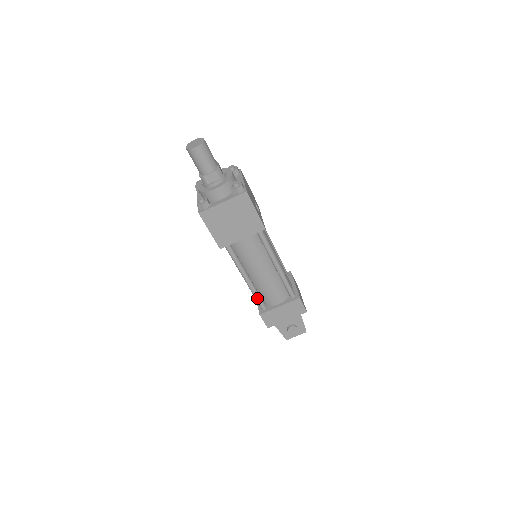
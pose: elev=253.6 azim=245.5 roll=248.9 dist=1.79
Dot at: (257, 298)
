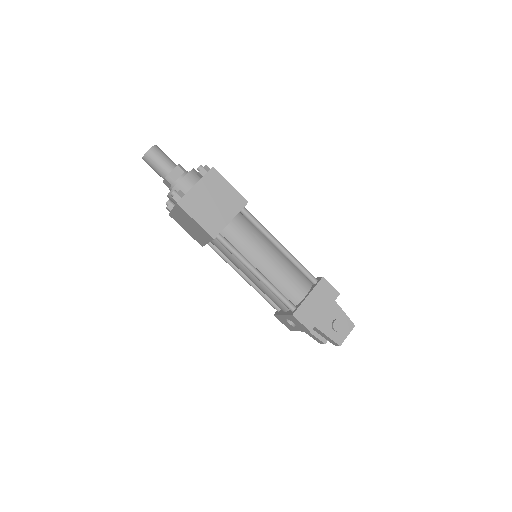
Dot at: (279, 295)
